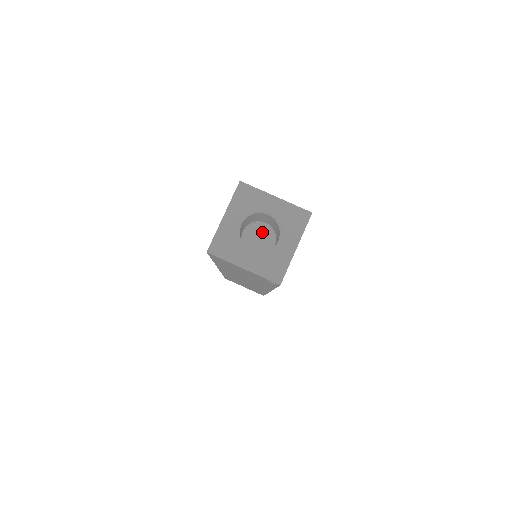
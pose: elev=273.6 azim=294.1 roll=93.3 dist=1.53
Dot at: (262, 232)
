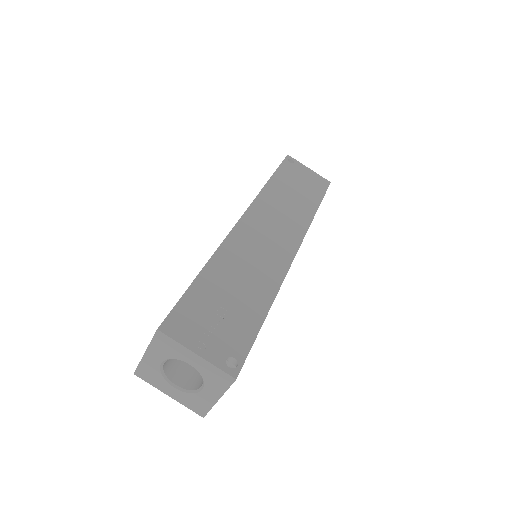
Dot at: occluded
